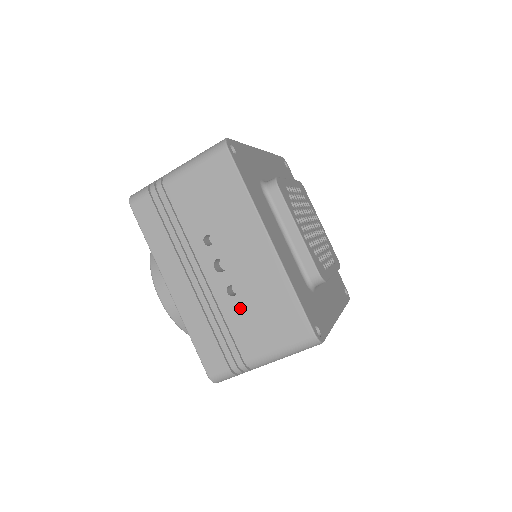
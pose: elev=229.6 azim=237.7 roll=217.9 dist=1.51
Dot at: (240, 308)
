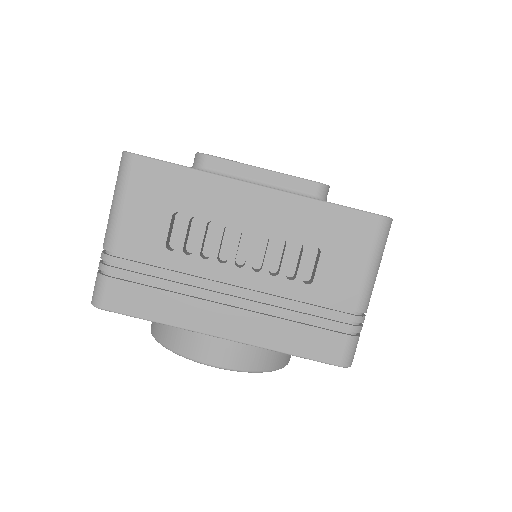
Dot at: occluded
